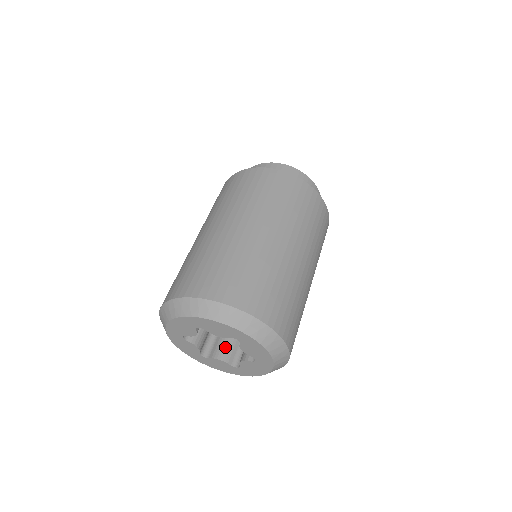
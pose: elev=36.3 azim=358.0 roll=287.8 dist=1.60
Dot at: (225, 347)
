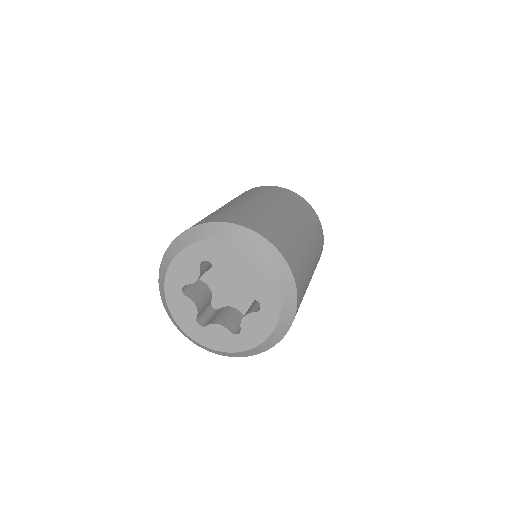
Dot at: (202, 299)
